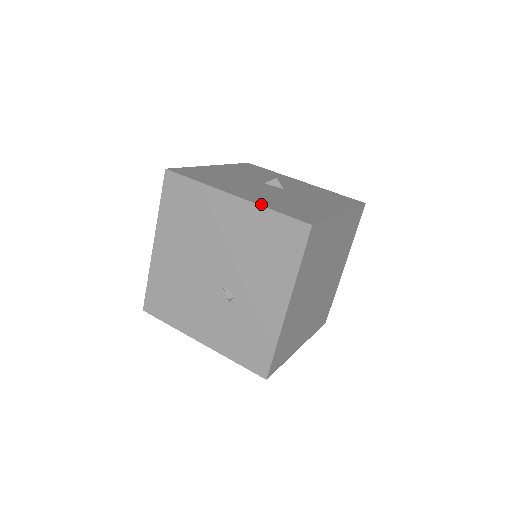
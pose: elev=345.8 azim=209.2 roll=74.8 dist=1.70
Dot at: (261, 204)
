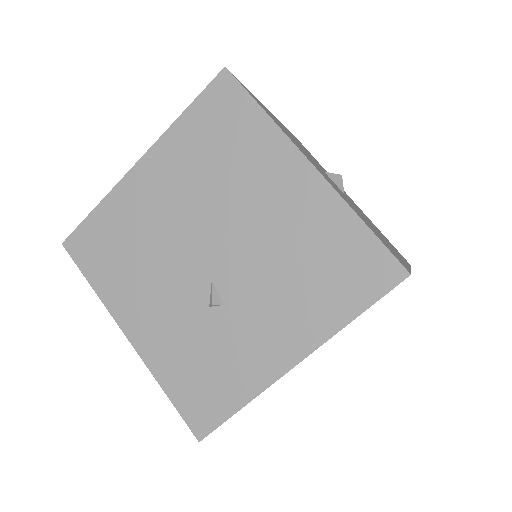
Dot at: (346, 201)
